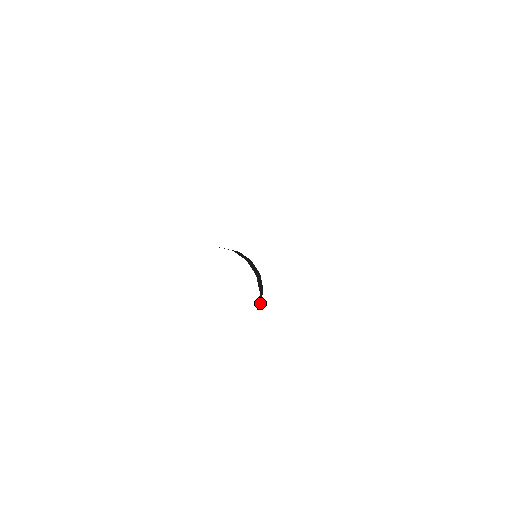
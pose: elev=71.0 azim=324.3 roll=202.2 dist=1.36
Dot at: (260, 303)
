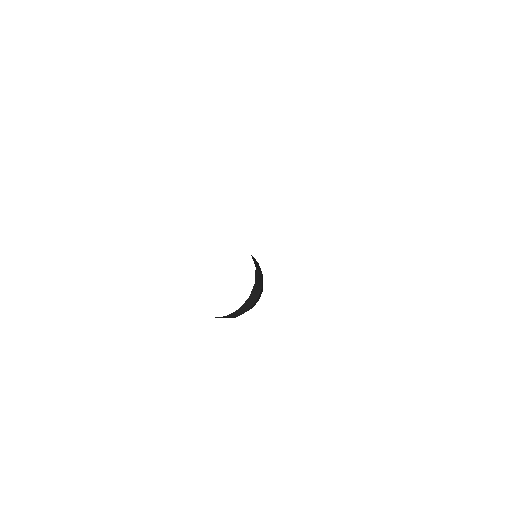
Dot at: (261, 284)
